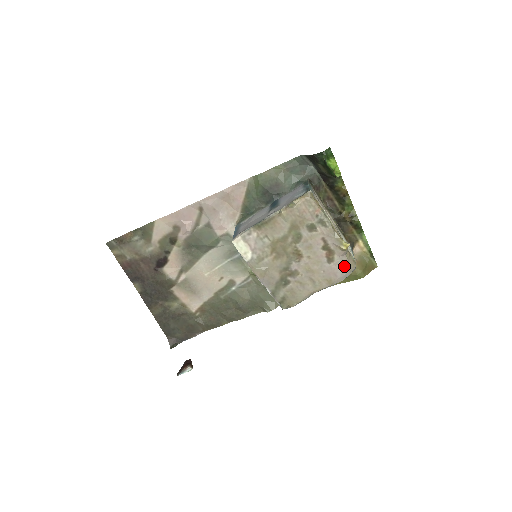
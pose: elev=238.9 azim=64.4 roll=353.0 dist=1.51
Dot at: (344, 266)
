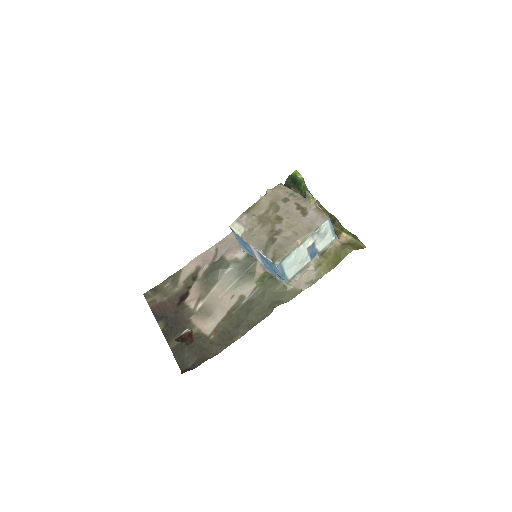
Dot at: (317, 215)
